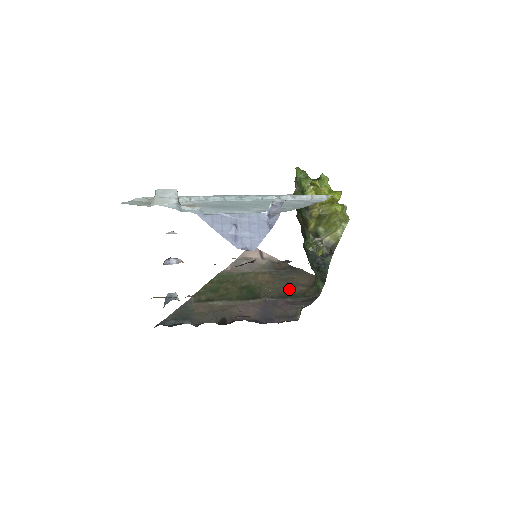
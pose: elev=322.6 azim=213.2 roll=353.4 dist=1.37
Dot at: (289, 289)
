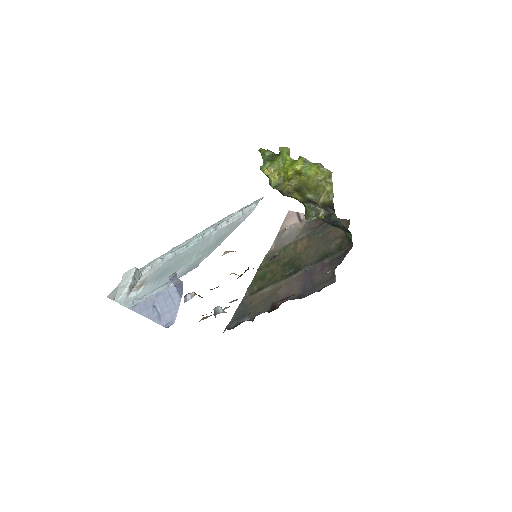
Dot at: (325, 248)
